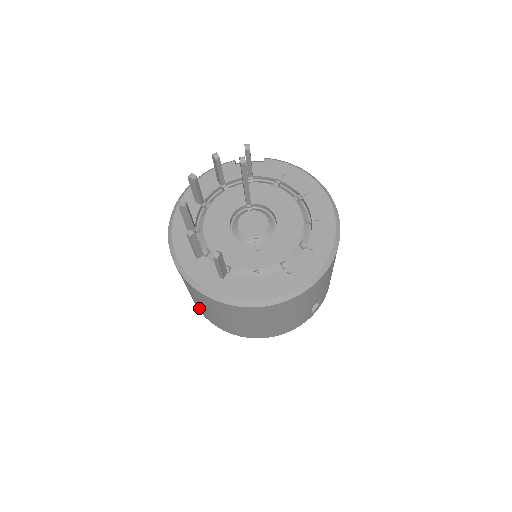
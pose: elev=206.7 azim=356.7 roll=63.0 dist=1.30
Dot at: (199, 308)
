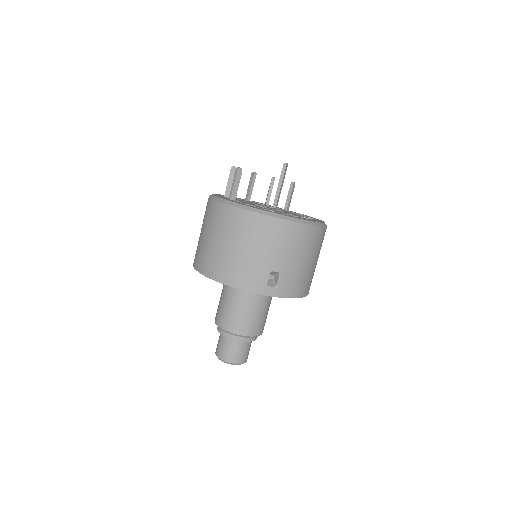
Dot at: (196, 253)
